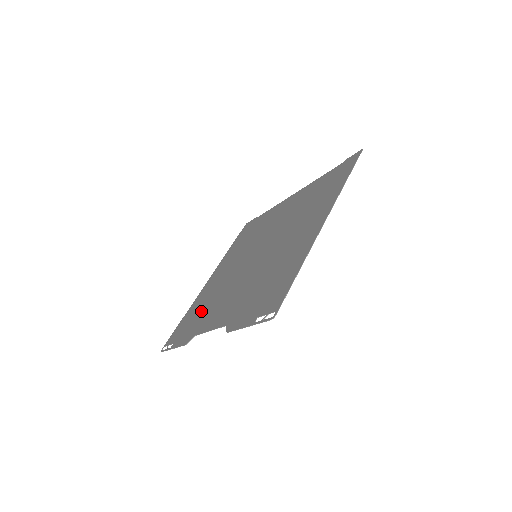
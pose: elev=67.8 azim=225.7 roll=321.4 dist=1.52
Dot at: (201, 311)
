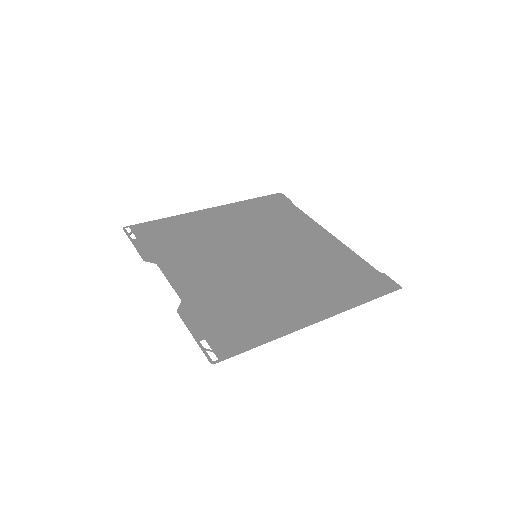
Dot at: (180, 241)
